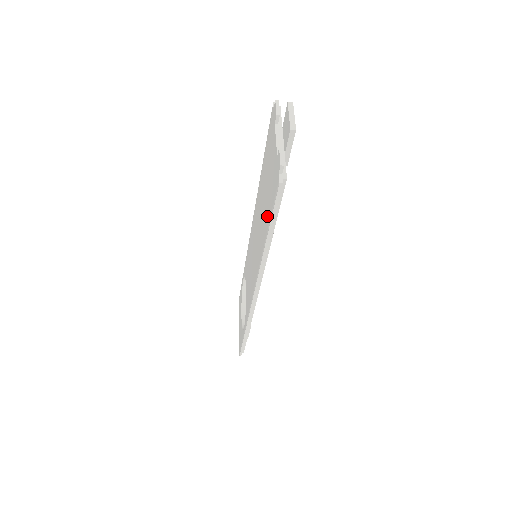
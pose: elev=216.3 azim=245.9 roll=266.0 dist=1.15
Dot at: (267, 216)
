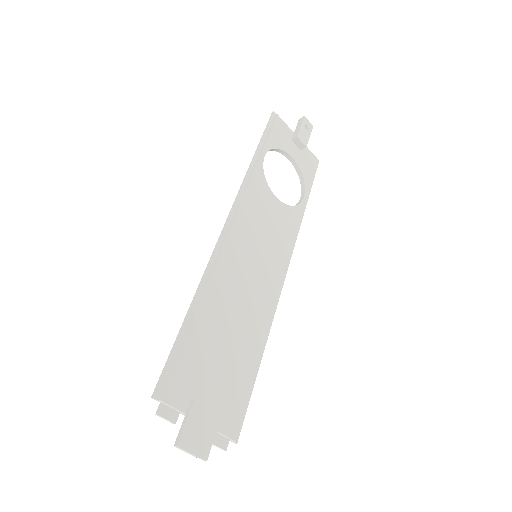
Dot at: occluded
